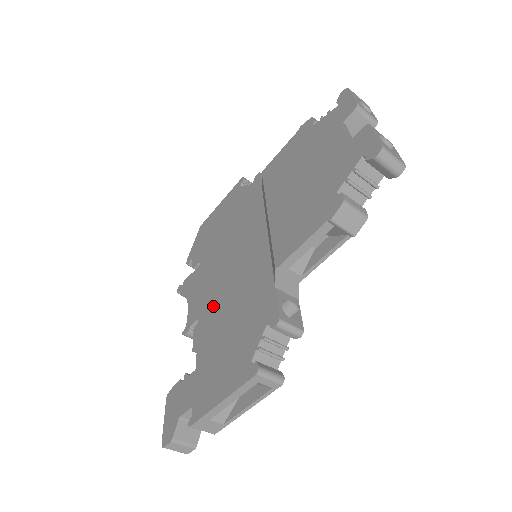
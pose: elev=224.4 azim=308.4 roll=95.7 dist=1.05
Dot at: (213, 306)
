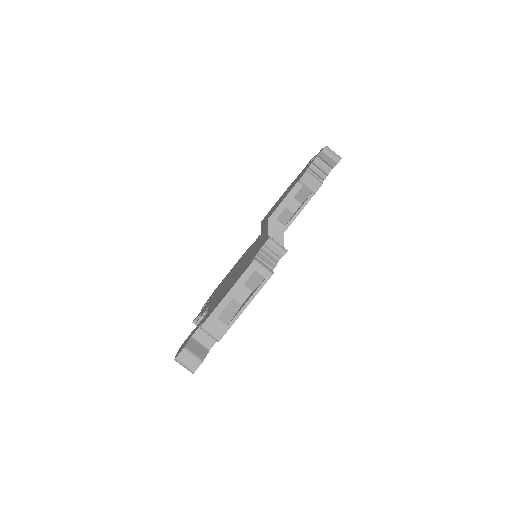
Dot at: (223, 288)
